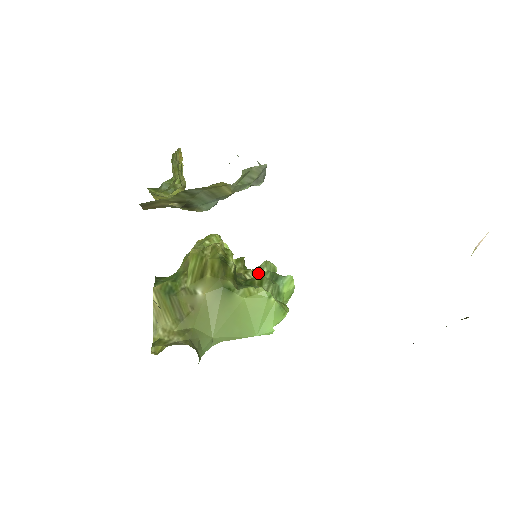
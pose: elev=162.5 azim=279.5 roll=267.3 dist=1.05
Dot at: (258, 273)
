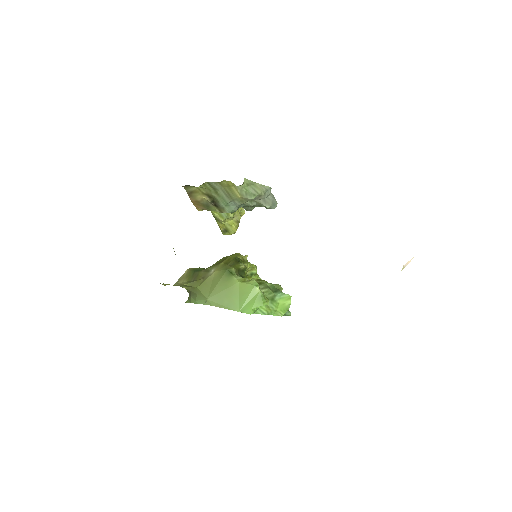
Dot at: occluded
